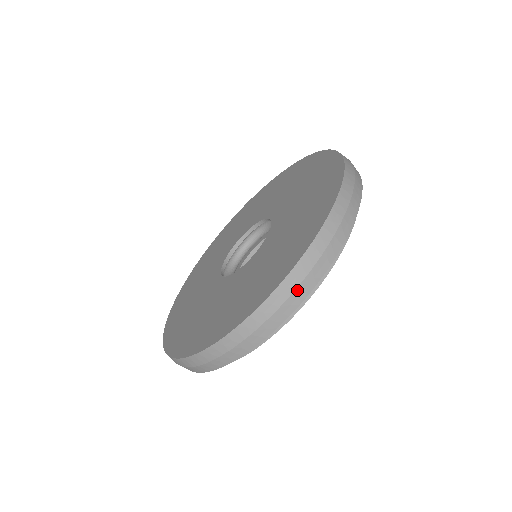
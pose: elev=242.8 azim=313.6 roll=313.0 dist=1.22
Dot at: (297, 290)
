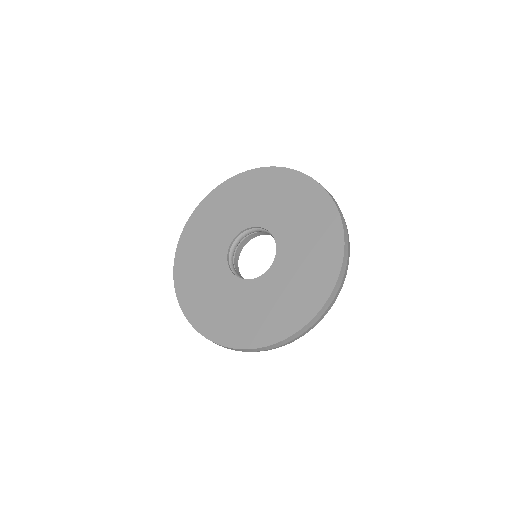
Dot at: (348, 257)
